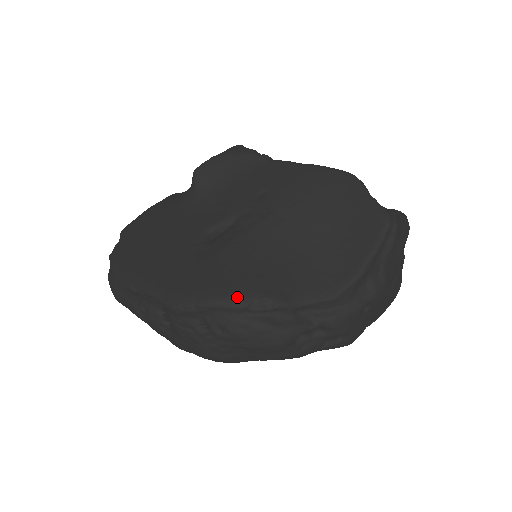
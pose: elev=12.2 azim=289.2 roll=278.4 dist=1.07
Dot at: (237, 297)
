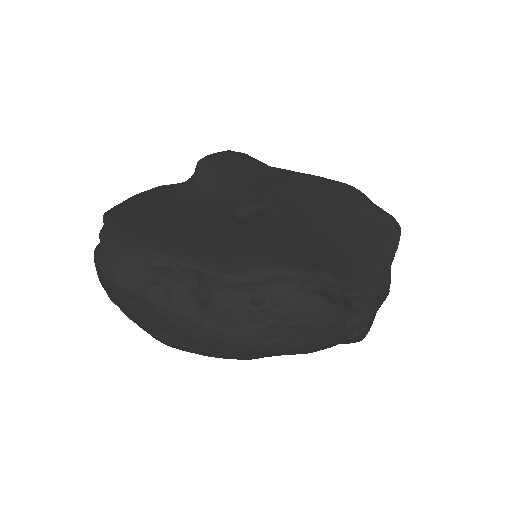
Dot at: (301, 267)
